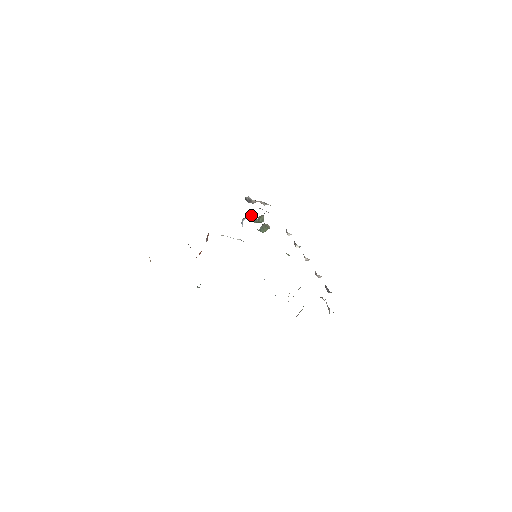
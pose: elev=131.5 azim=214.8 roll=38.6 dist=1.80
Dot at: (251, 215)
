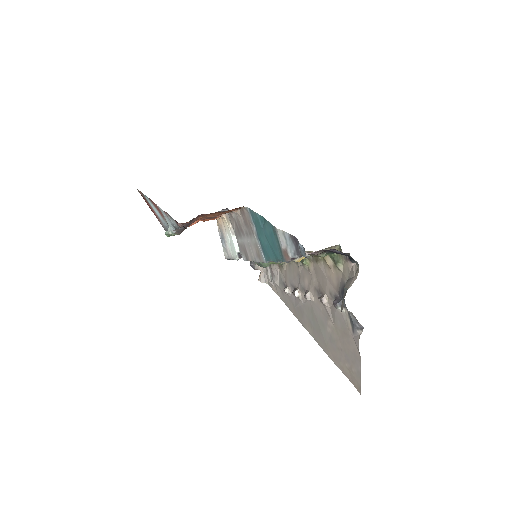
Dot at: occluded
